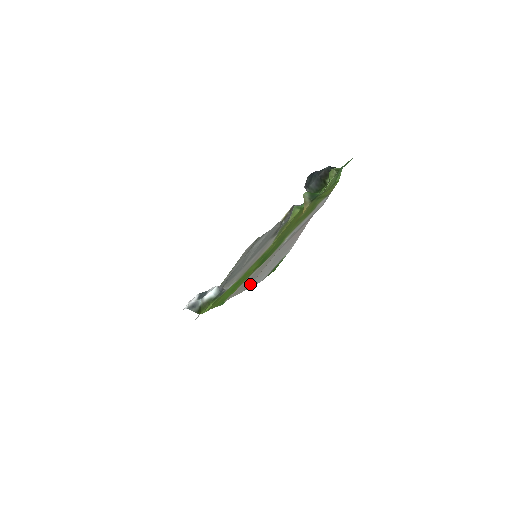
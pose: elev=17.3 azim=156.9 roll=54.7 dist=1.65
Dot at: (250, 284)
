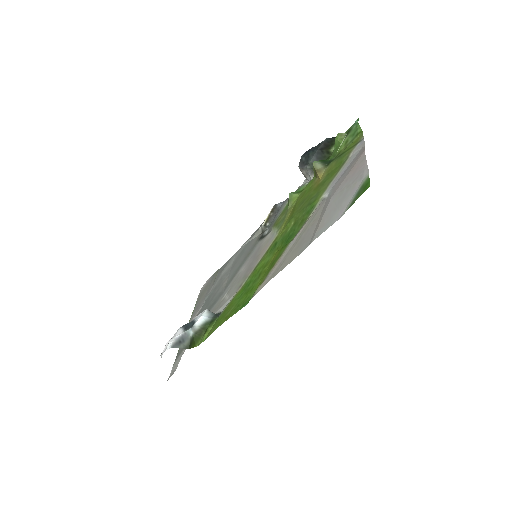
Dot at: (308, 241)
